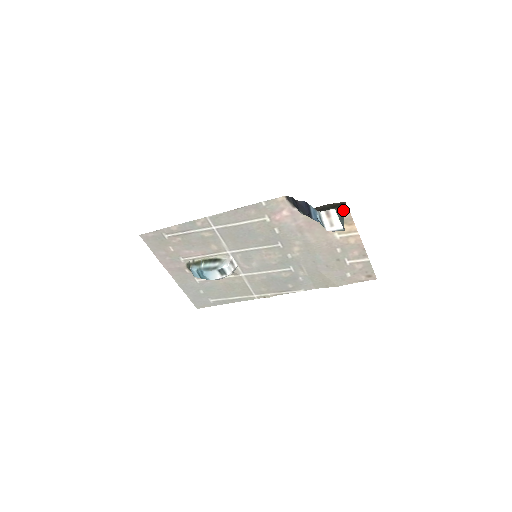
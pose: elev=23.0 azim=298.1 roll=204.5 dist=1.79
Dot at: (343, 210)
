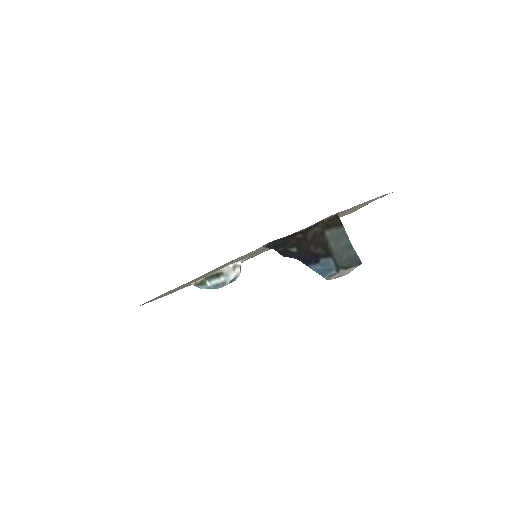
Dot at: (342, 231)
